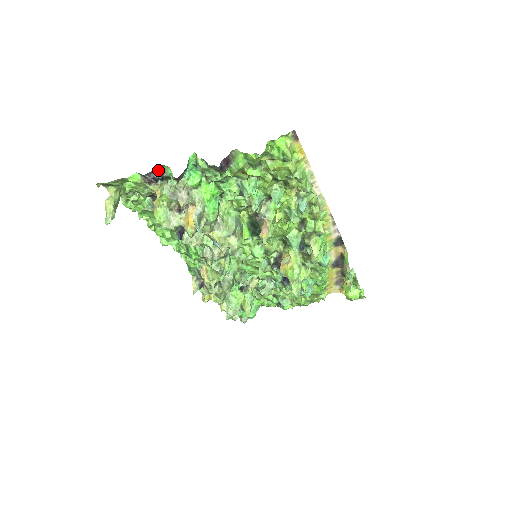
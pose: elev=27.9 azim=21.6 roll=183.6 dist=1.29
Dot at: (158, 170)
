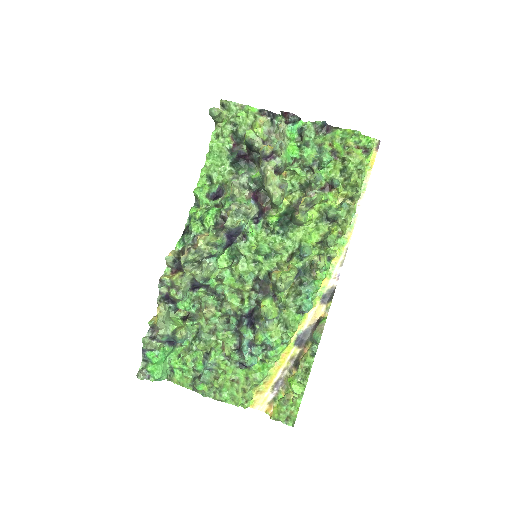
Dot at: (274, 114)
